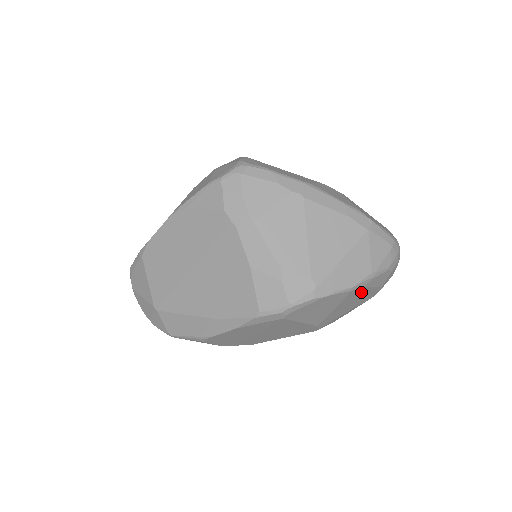
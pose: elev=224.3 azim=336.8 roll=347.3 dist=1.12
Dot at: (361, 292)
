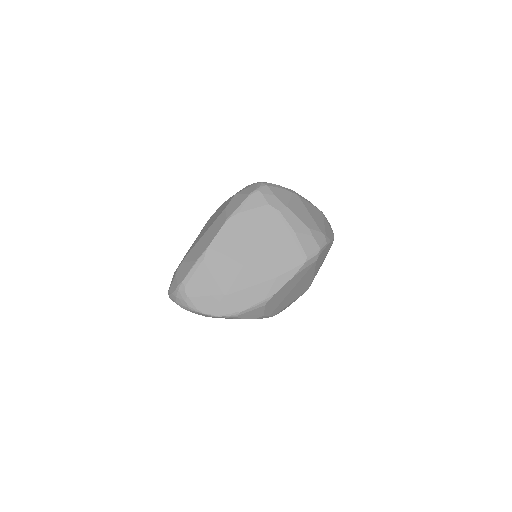
Dot at: occluded
